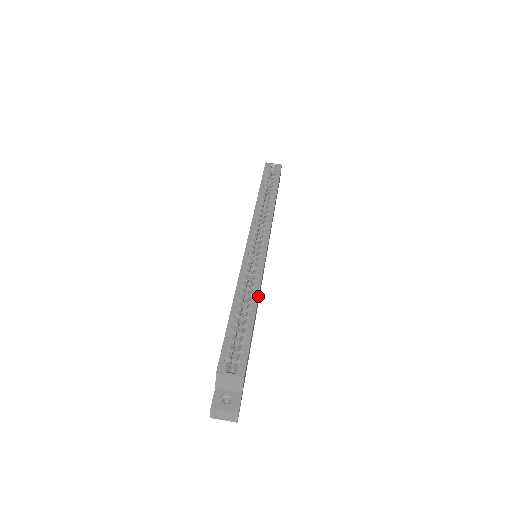
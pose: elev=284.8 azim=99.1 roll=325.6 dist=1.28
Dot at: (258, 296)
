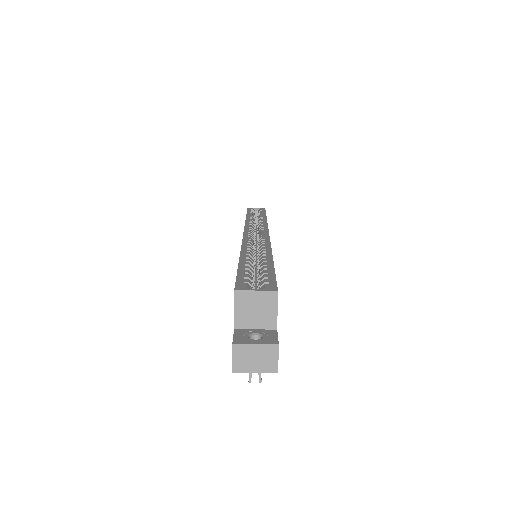
Dot at: (271, 252)
